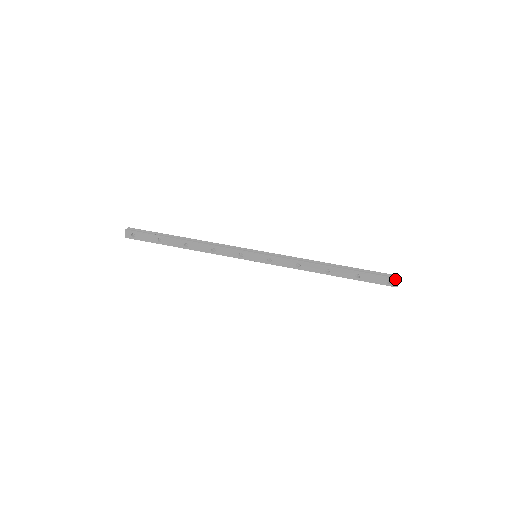
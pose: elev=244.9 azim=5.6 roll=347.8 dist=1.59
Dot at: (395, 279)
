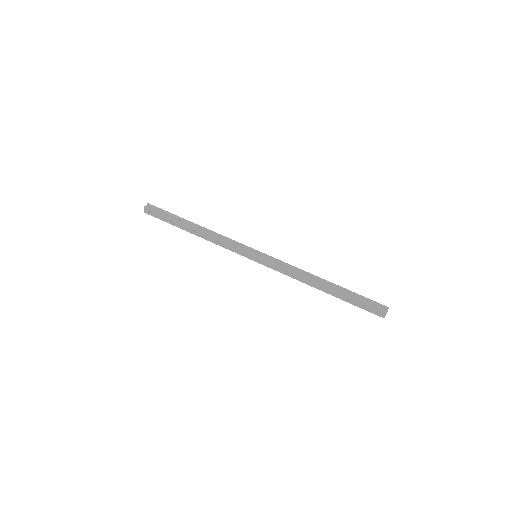
Dot at: (383, 311)
